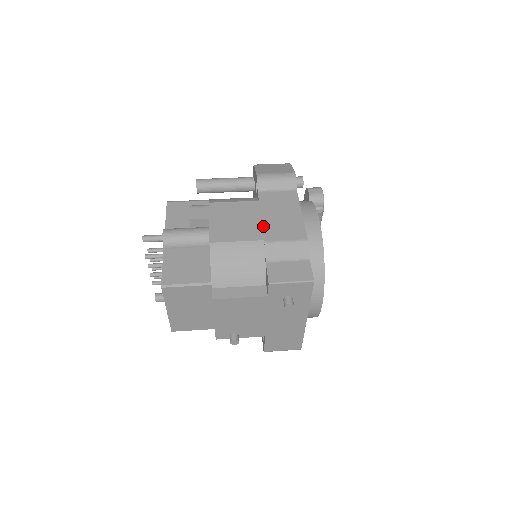
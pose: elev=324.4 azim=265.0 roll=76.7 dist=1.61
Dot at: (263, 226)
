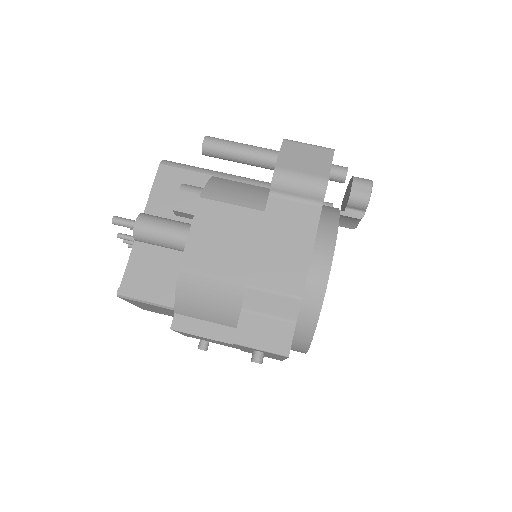
Dot at: (254, 258)
